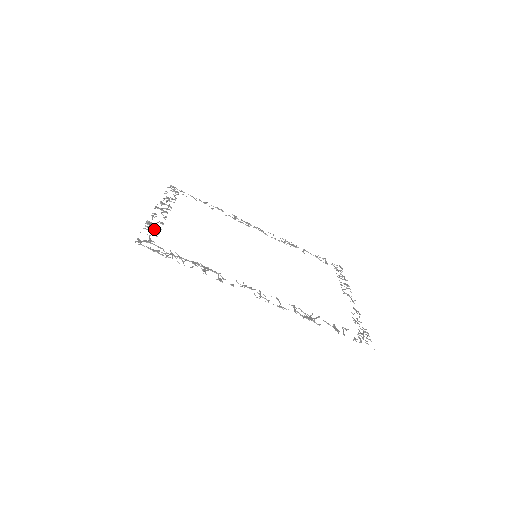
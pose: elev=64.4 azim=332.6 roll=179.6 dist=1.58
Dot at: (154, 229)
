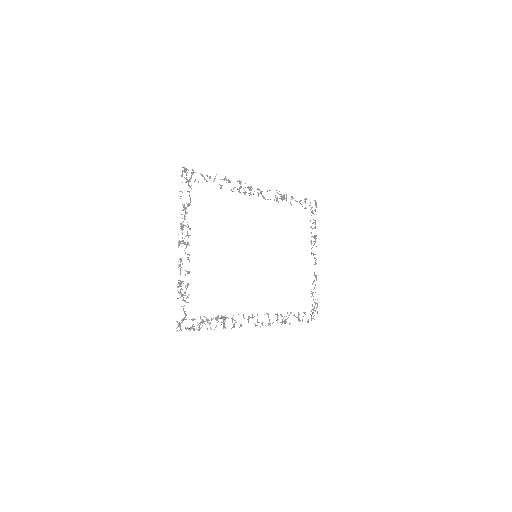
Dot at: (185, 292)
